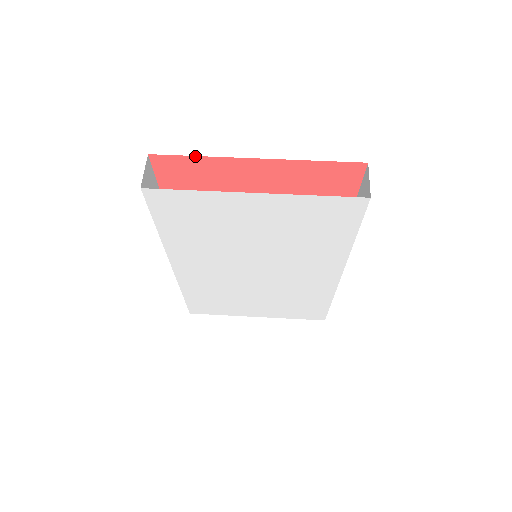
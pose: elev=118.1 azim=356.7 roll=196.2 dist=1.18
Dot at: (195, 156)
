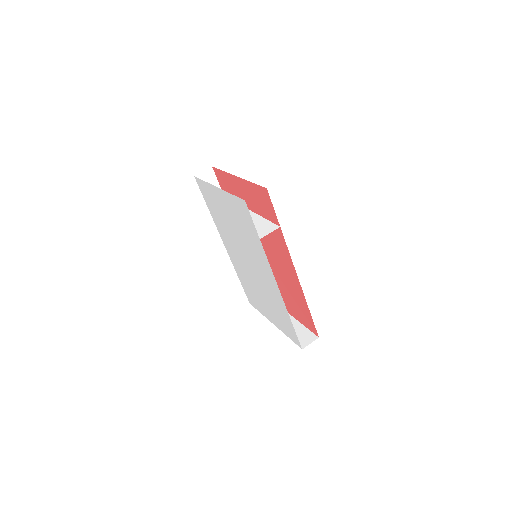
Dot at: occluded
